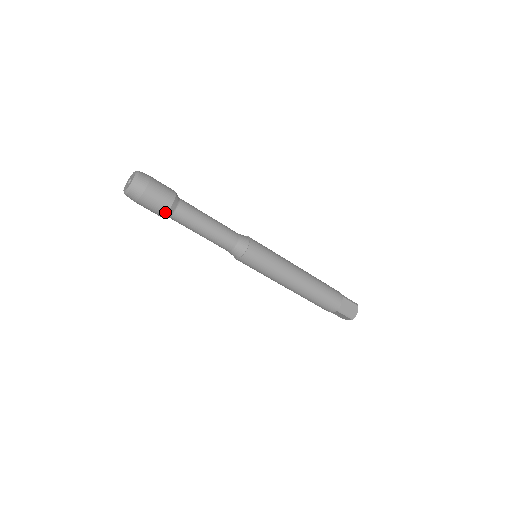
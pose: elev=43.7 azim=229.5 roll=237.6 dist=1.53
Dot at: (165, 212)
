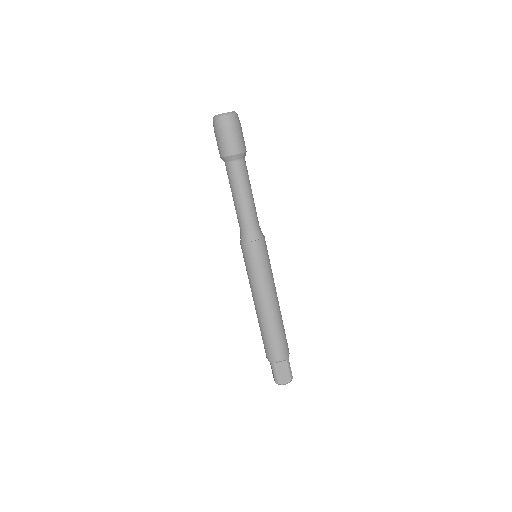
Dot at: (242, 151)
